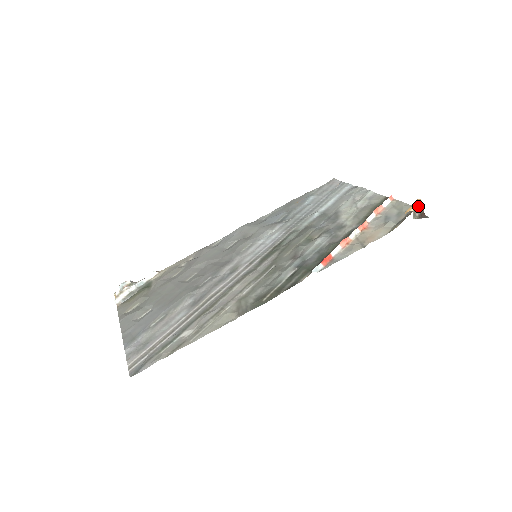
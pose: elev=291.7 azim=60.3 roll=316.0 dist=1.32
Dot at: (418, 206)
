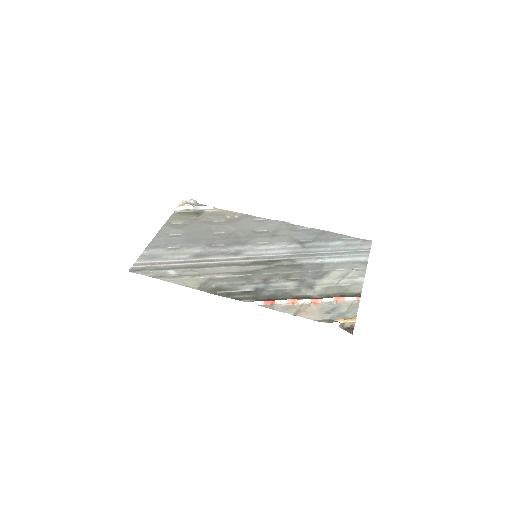
Dot at: (350, 323)
